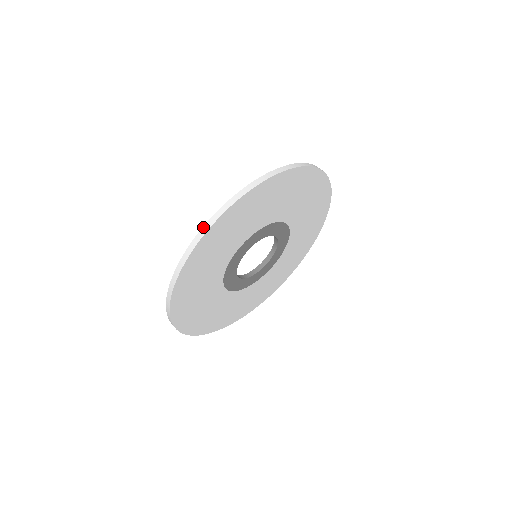
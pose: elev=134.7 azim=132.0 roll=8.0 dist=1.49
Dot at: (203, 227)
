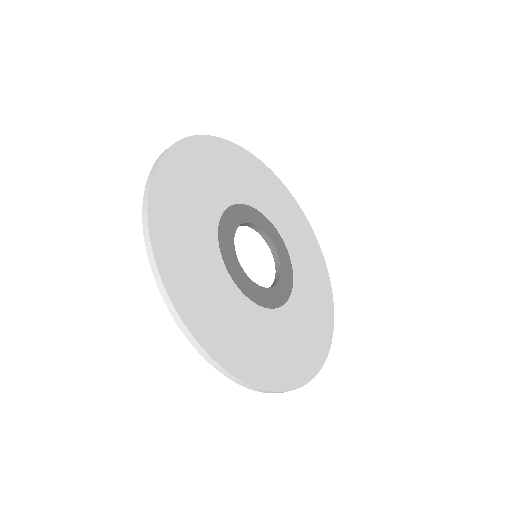
Dot at: (146, 182)
